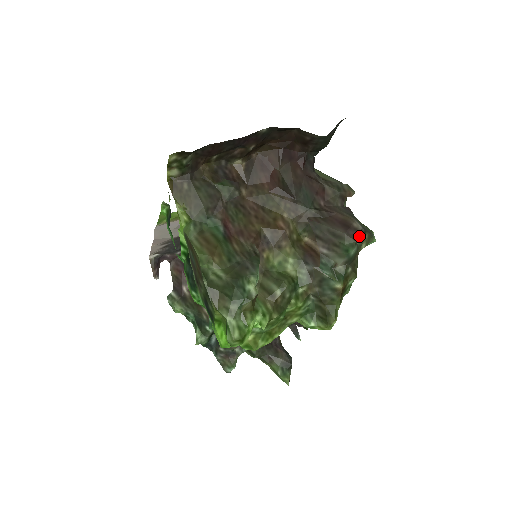
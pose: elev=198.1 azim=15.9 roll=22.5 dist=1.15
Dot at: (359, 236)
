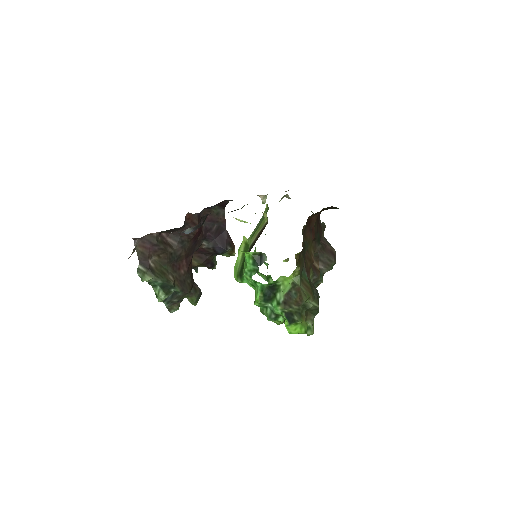
Dot at: occluded
